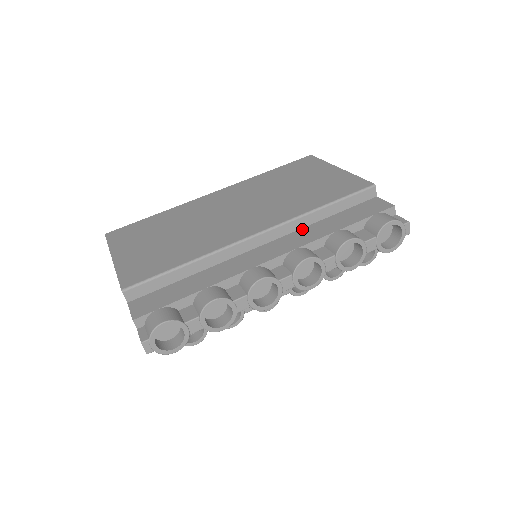
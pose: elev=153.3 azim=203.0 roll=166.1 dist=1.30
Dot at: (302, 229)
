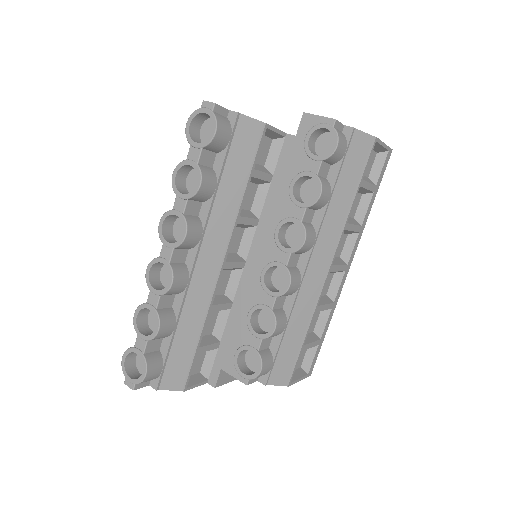
Dot at: occluded
